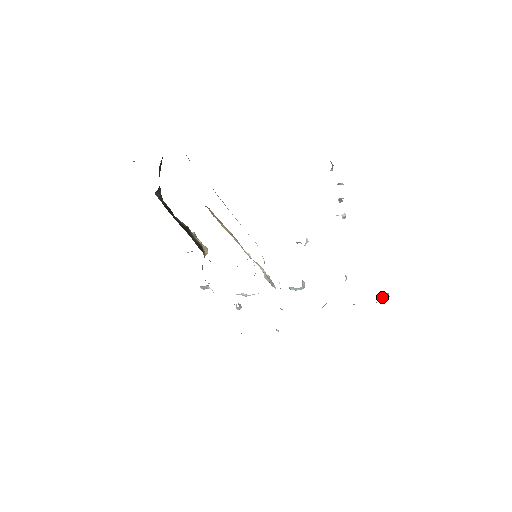
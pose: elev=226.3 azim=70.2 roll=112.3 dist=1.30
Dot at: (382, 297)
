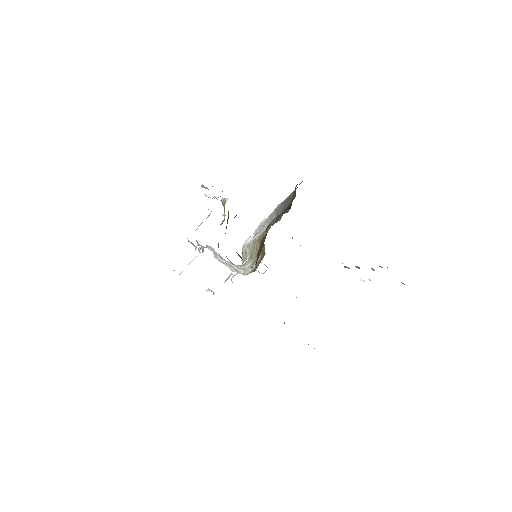
Dot at: occluded
